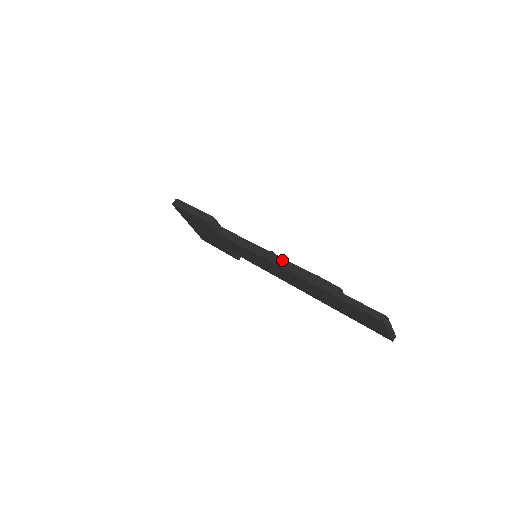
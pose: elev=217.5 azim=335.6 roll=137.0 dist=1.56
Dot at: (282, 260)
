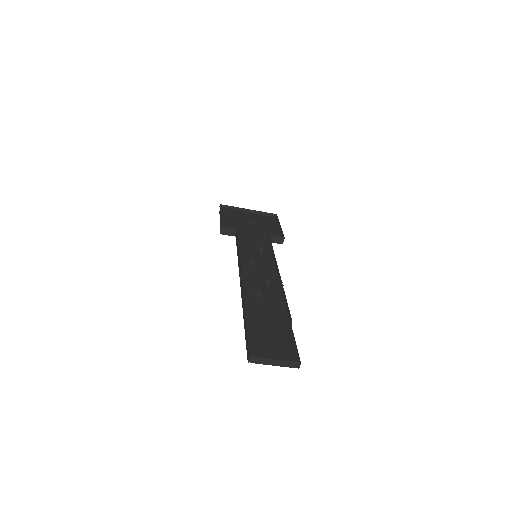
Dot at: (241, 272)
